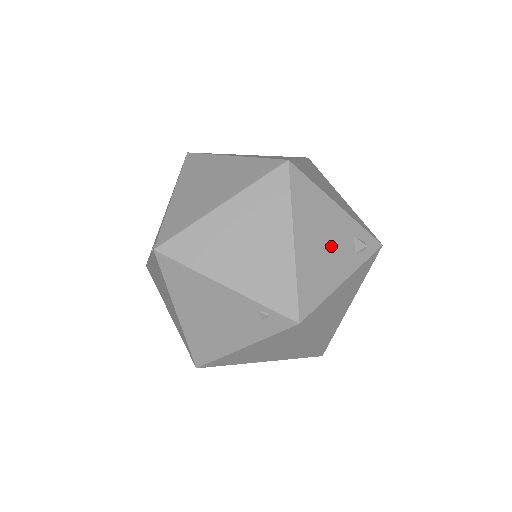
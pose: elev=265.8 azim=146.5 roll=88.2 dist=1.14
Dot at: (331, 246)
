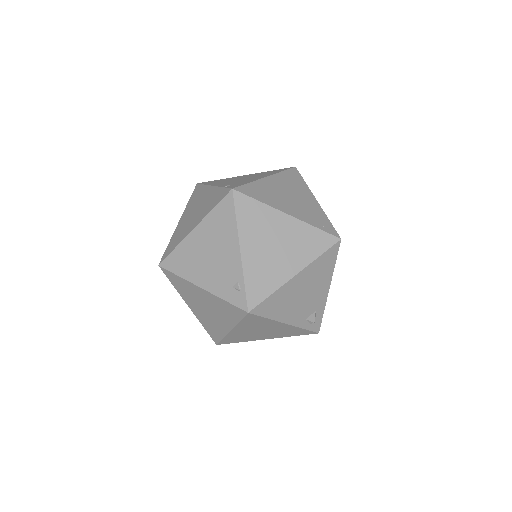
Dot at: (303, 300)
